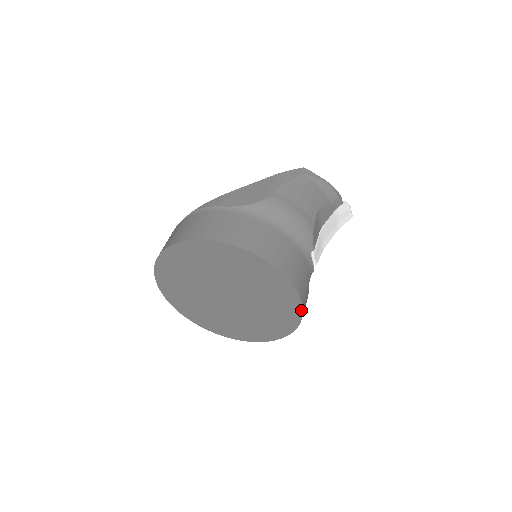
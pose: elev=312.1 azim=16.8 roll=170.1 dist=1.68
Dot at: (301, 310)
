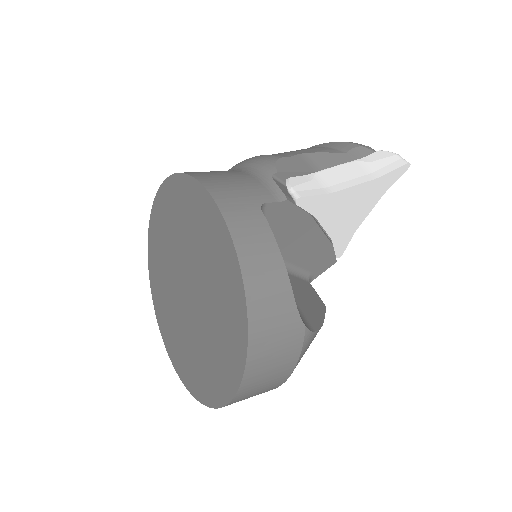
Dot at: (222, 218)
